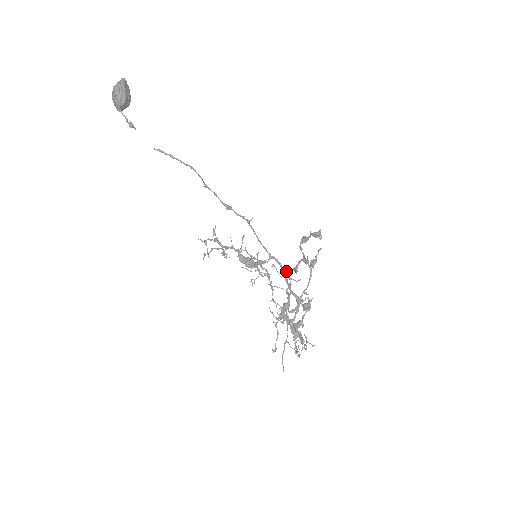
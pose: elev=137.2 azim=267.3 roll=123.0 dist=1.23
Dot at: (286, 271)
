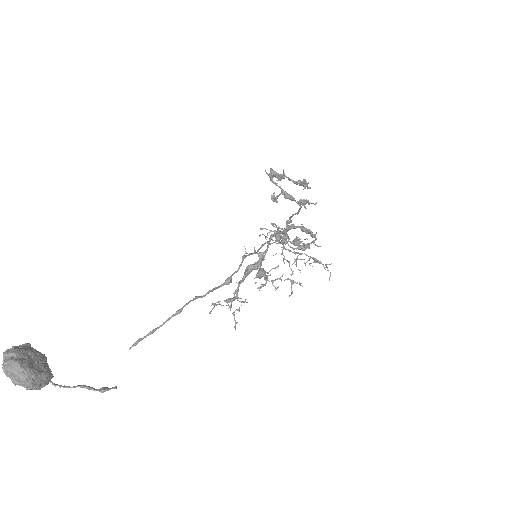
Dot at: (287, 238)
